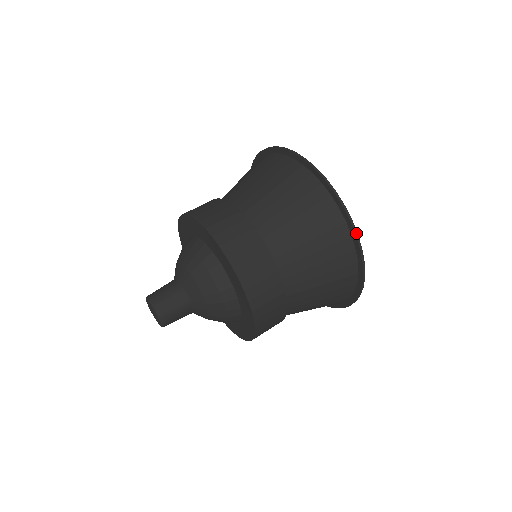
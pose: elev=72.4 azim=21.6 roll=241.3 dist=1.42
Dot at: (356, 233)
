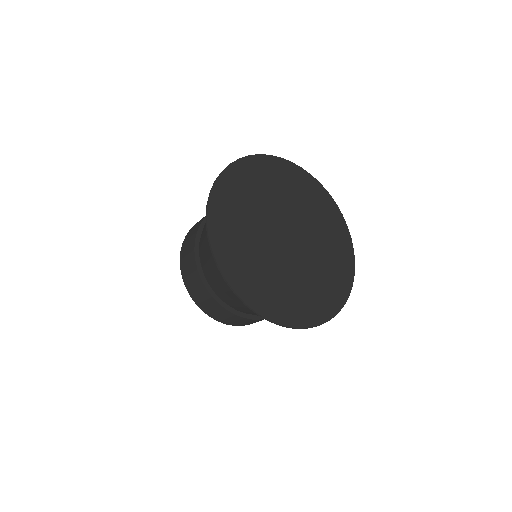
Dot at: (268, 320)
